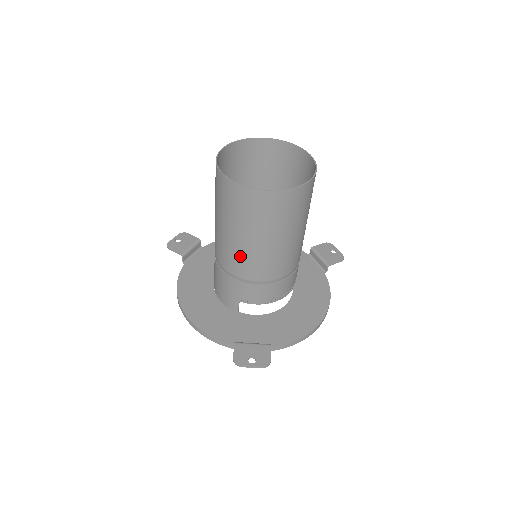
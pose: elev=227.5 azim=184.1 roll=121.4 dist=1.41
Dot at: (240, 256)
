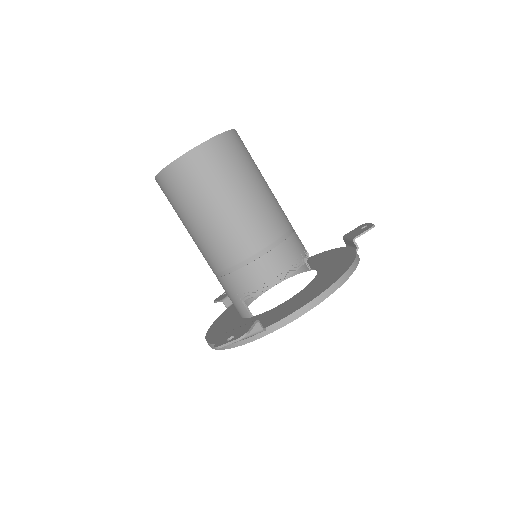
Dot at: (205, 245)
